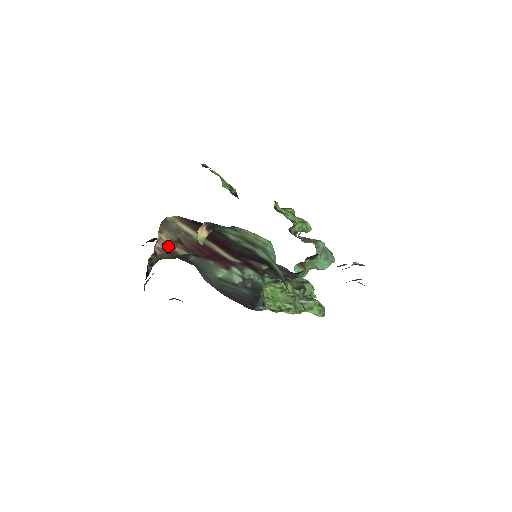
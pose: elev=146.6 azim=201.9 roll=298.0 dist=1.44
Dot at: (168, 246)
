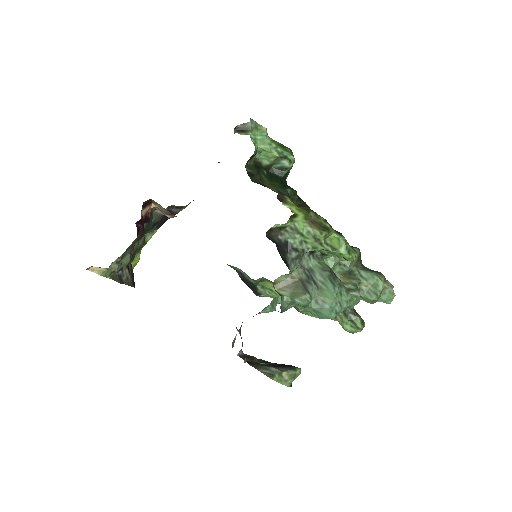
Dot at: (165, 214)
